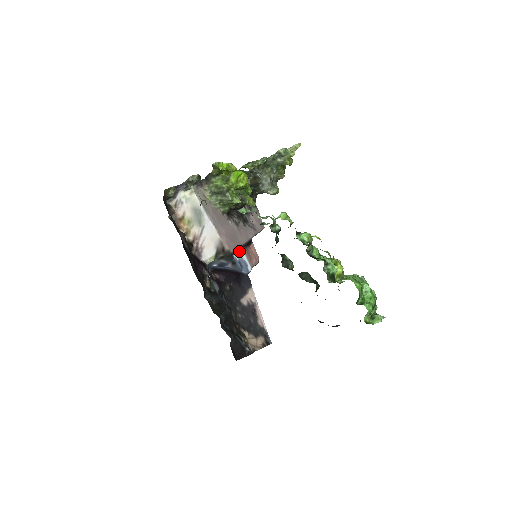
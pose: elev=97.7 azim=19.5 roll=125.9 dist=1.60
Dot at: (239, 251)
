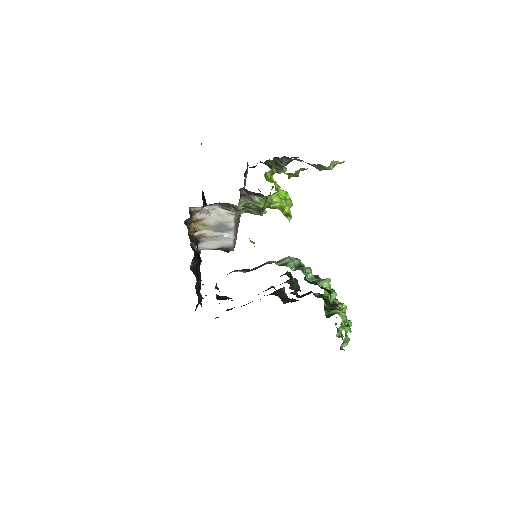
Dot at: occluded
